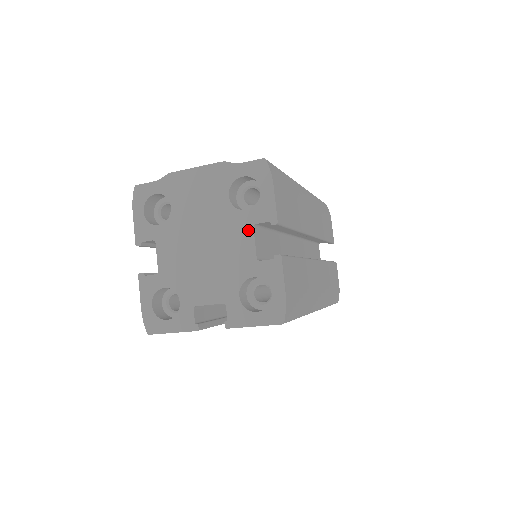
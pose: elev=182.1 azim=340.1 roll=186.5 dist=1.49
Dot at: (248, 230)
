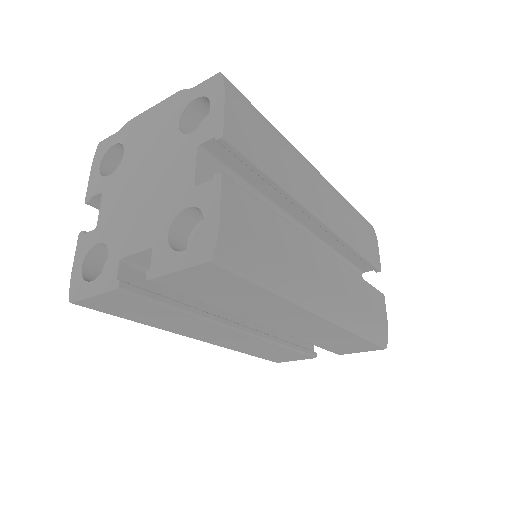
Dot at: (191, 154)
